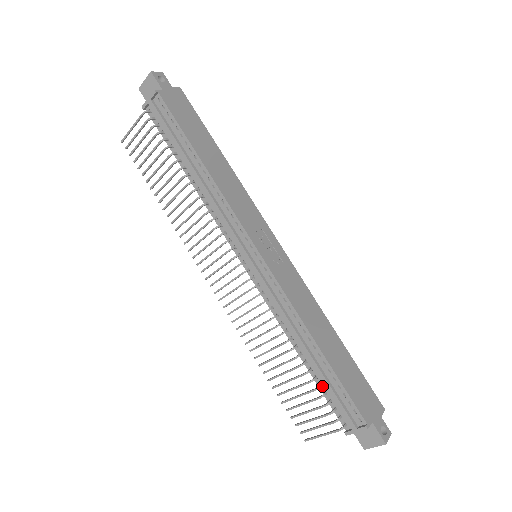
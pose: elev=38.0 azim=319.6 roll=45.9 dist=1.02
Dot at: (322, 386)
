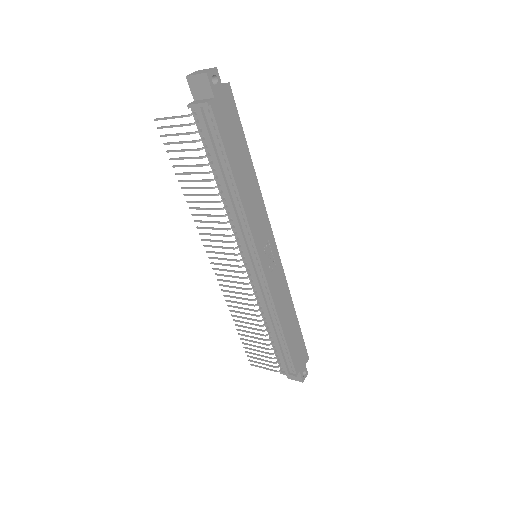
Dot at: (275, 347)
